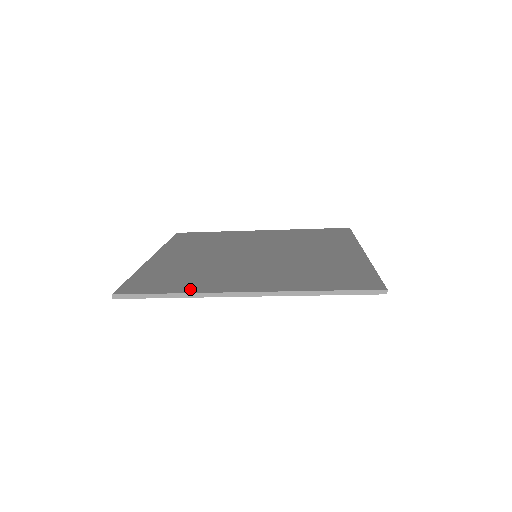
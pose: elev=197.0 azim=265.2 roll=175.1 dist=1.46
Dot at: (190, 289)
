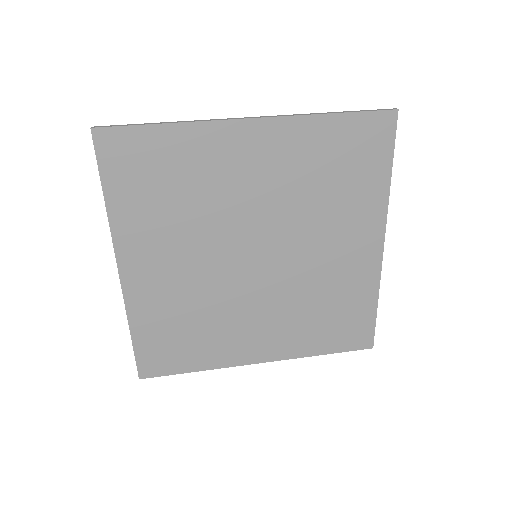
Dot at: (209, 363)
